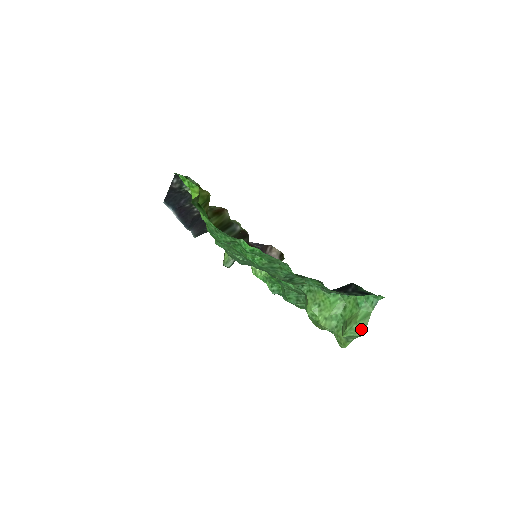
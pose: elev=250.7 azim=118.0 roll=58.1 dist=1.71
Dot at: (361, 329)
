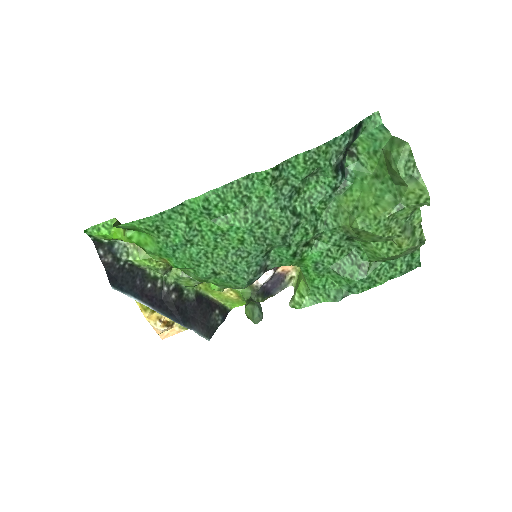
Dot at: (400, 146)
